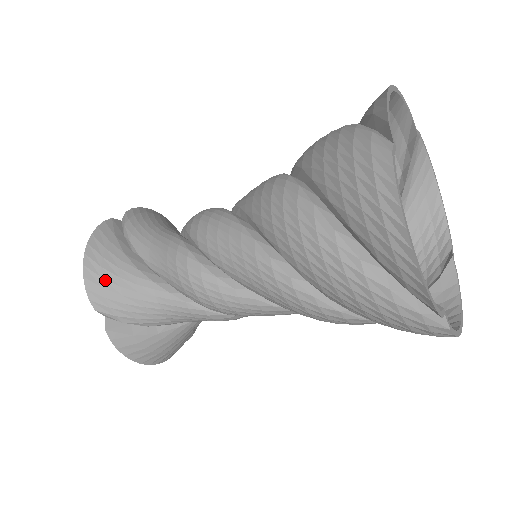
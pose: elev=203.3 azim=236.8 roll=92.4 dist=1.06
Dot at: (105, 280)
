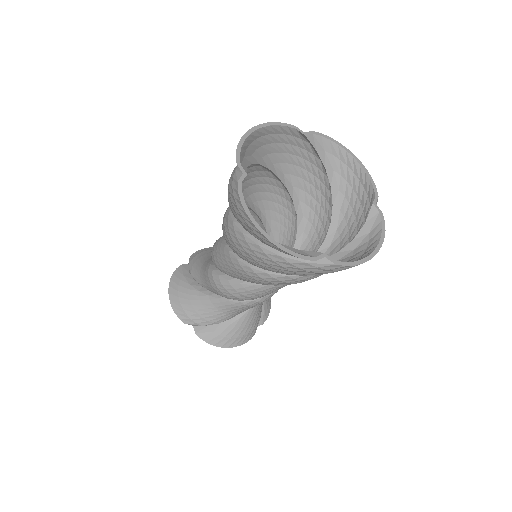
Dot at: (183, 304)
